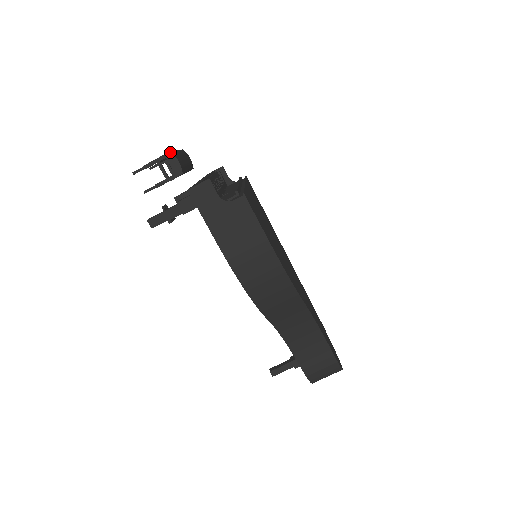
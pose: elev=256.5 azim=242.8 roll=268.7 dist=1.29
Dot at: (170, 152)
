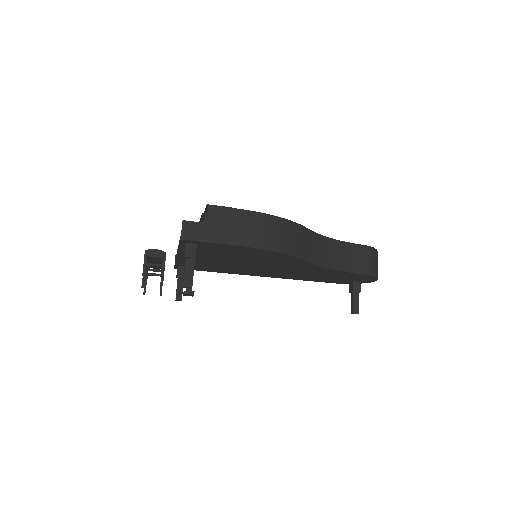
Dot at: (145, 251)
